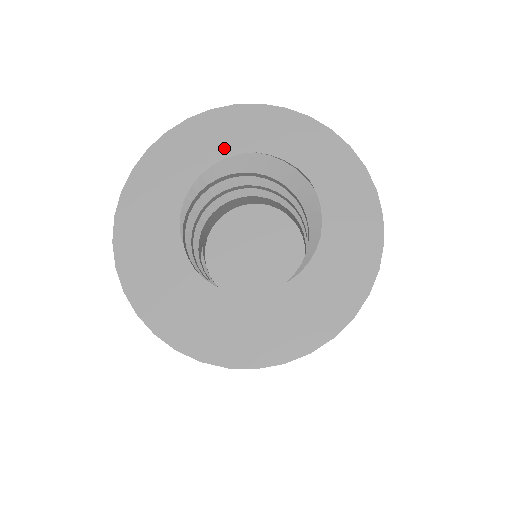
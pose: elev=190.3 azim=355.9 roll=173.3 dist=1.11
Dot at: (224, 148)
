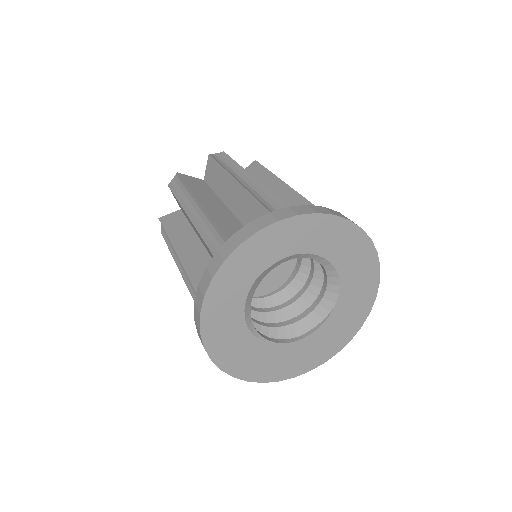
Dot at: (238, 299)
